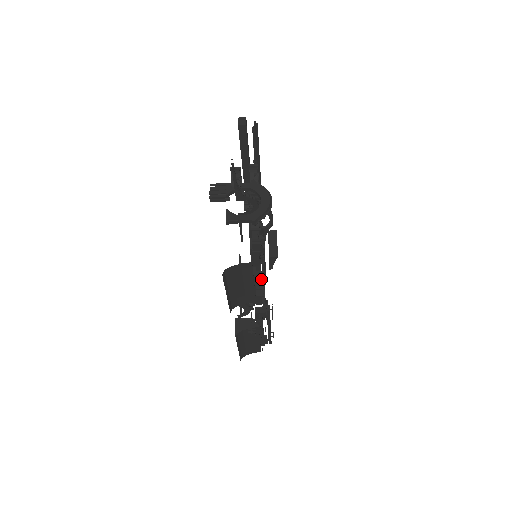
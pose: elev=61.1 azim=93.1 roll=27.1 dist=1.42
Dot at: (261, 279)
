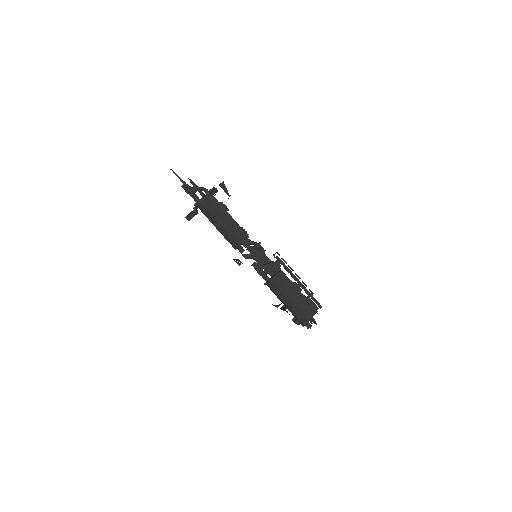
Dot at: occluded
